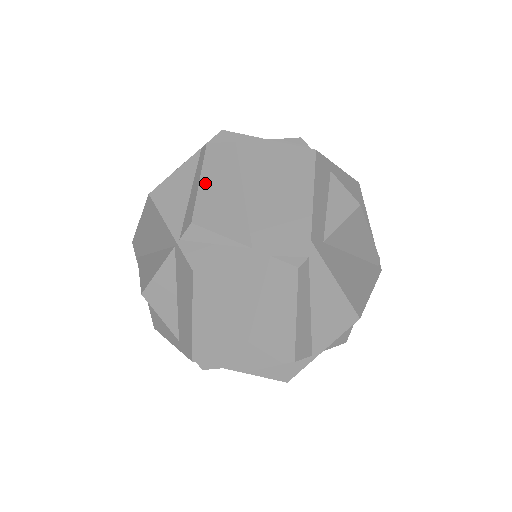
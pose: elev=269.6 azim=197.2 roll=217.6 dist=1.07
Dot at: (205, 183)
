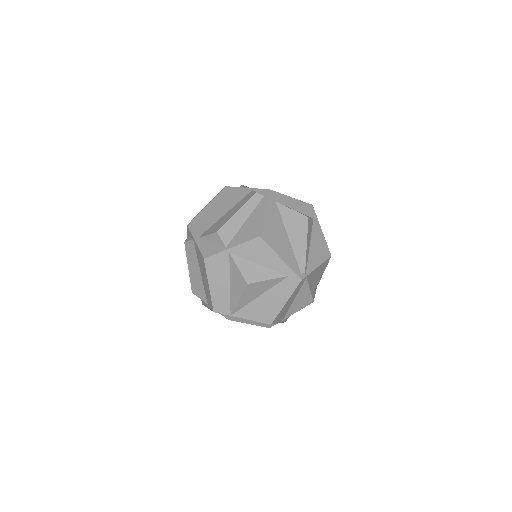
Dot at: occluded
